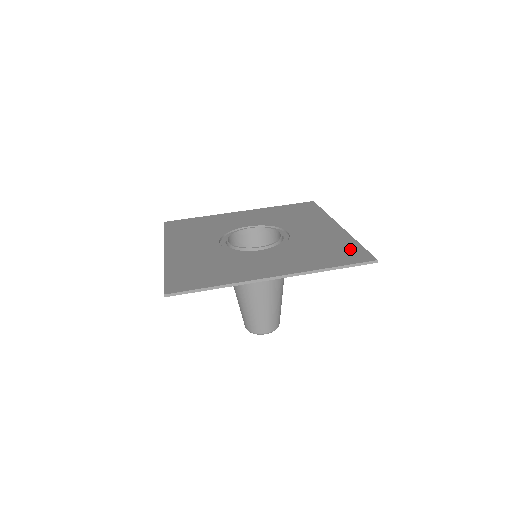
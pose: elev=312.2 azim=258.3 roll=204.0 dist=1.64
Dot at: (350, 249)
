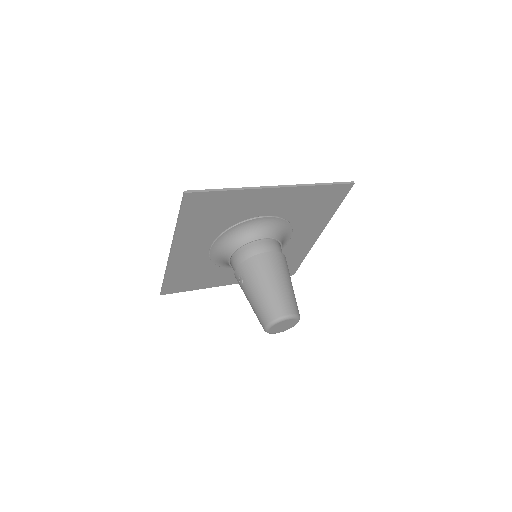
Dot at: (331, 200)
